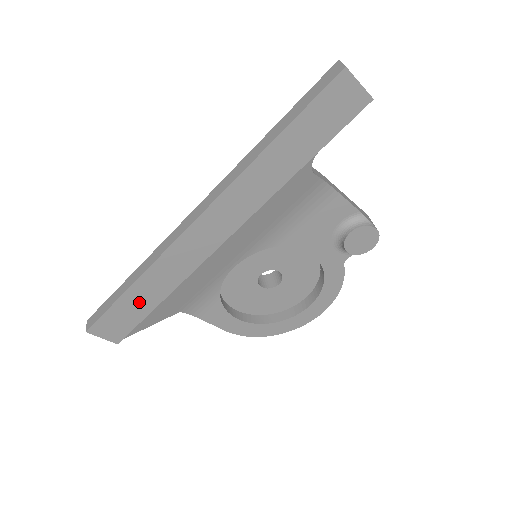
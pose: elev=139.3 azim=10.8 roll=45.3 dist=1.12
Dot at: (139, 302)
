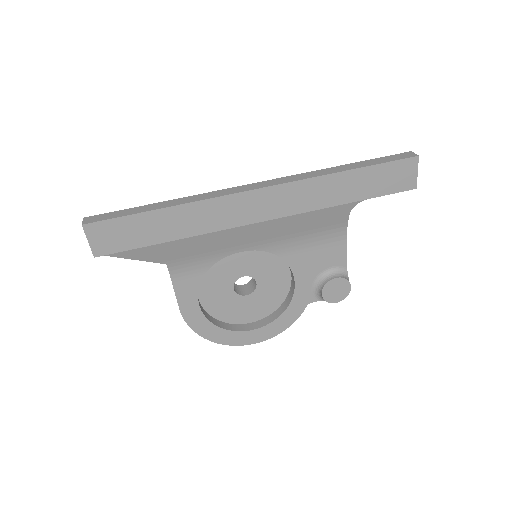
Dot at: (154, 228)
